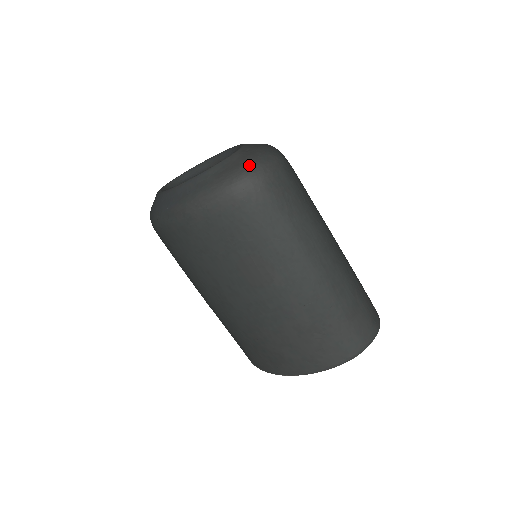
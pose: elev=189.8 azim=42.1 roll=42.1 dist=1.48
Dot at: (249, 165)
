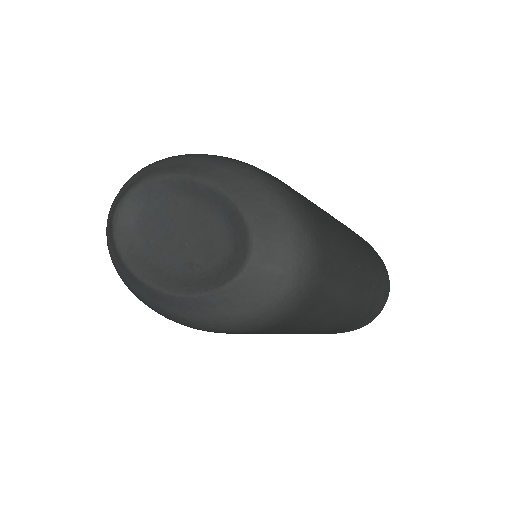
Dot at: (278, 296)
